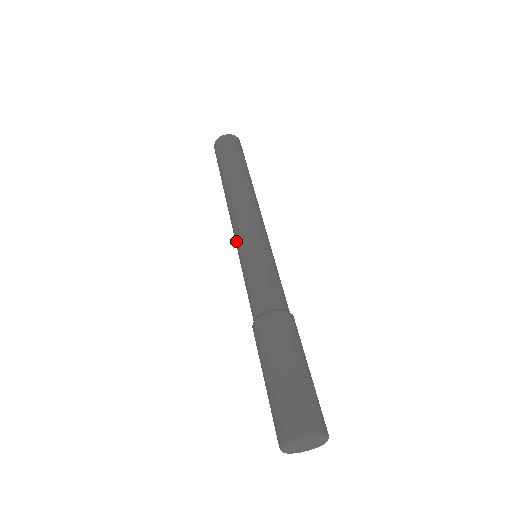
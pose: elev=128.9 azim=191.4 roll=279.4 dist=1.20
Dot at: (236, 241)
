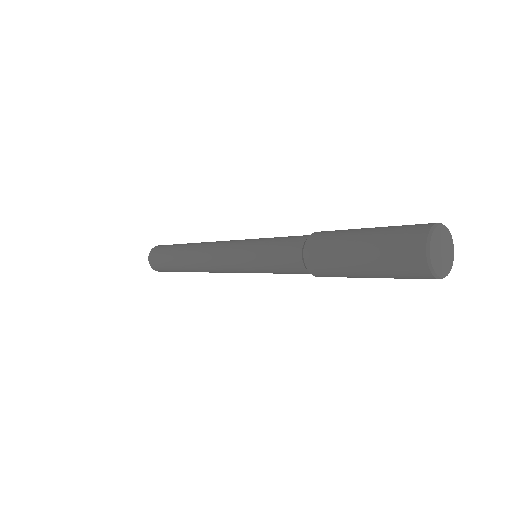
Dot at: (230, 259)
